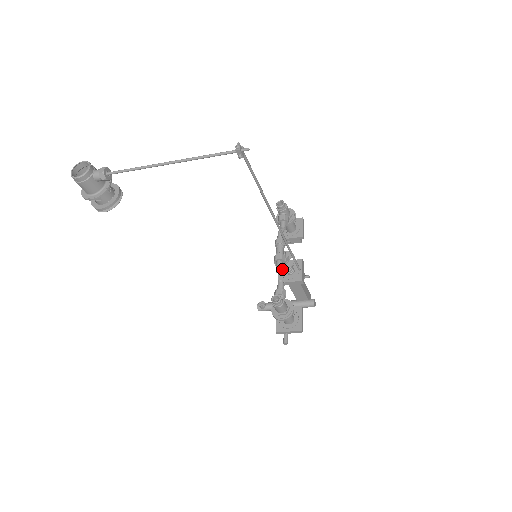
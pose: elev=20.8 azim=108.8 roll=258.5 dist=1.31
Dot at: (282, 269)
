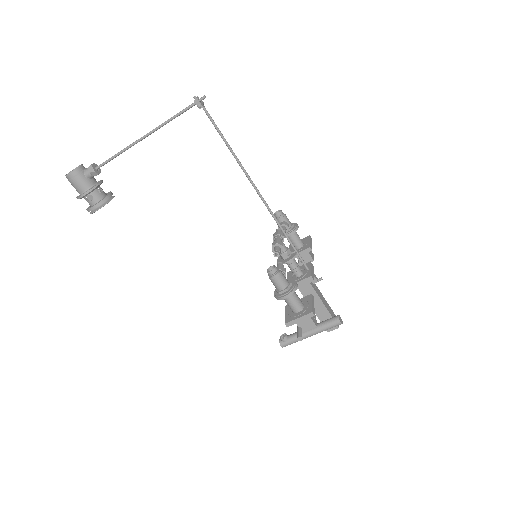
Dot at: (285, 263)
